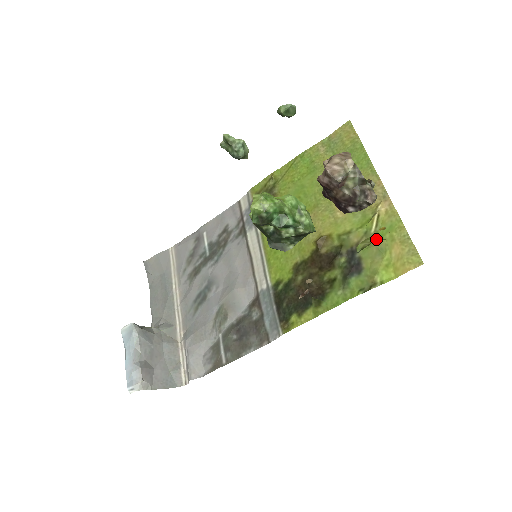
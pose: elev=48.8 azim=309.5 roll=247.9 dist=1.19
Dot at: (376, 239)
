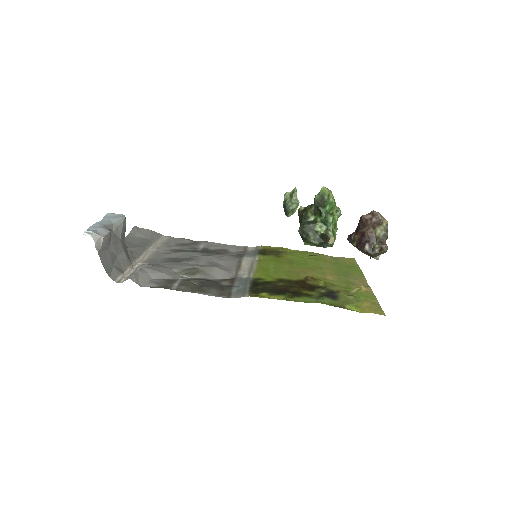
Dot at: occluded
